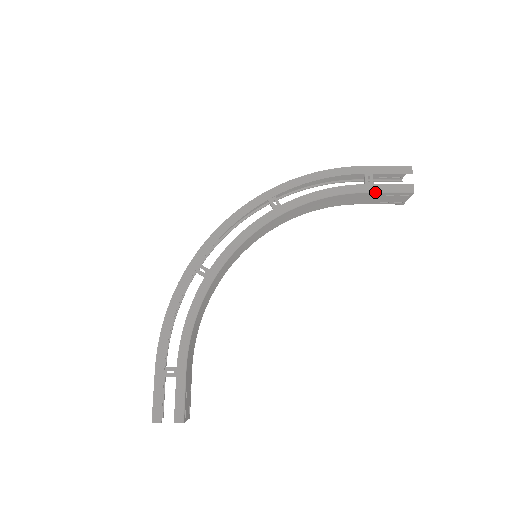
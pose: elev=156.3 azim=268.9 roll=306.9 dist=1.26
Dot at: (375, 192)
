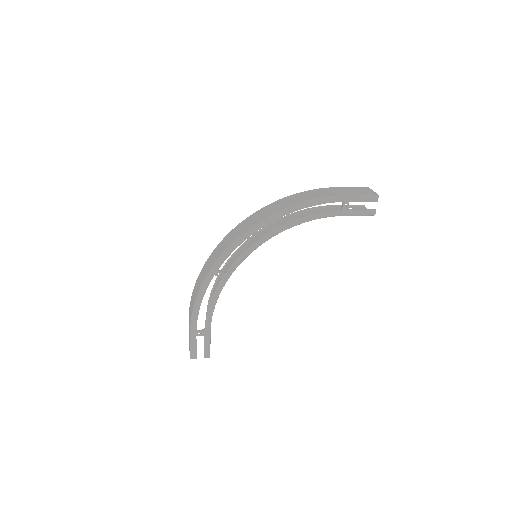
Dot at: occluded
